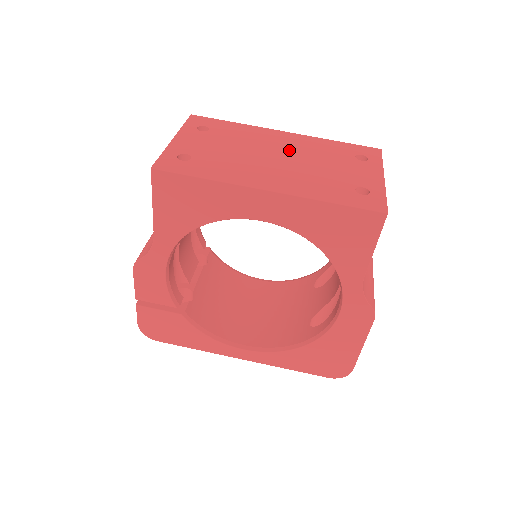
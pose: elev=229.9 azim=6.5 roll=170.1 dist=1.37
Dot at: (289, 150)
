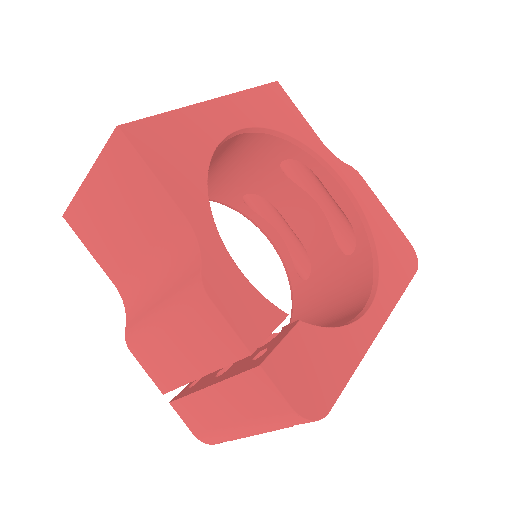
Dot at: occluded
